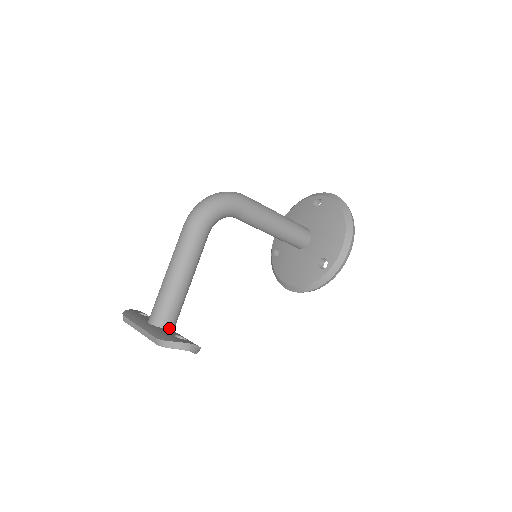
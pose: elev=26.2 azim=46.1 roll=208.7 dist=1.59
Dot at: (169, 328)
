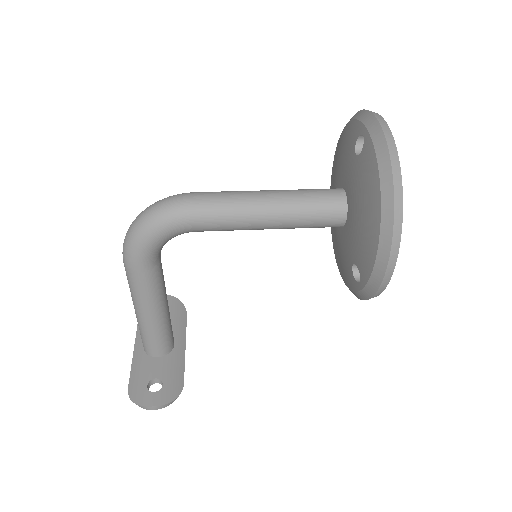
Dot at: (160, 355)
